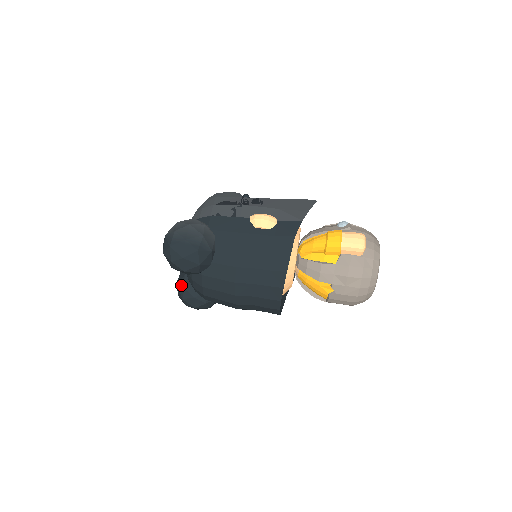
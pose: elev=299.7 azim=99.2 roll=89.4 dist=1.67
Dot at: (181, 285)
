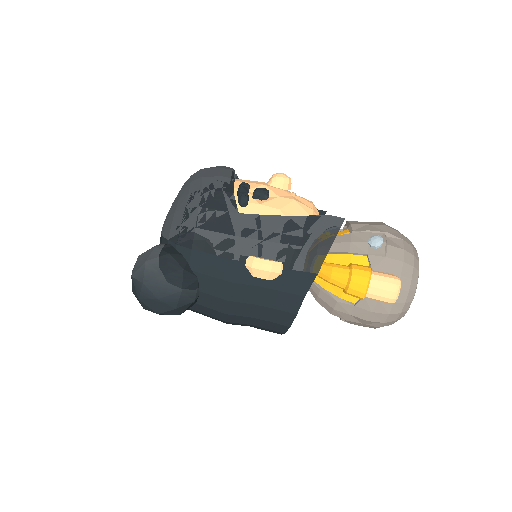
Dot at: occluded
